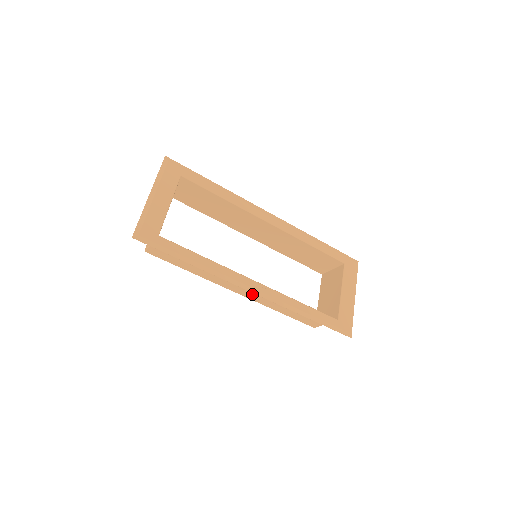
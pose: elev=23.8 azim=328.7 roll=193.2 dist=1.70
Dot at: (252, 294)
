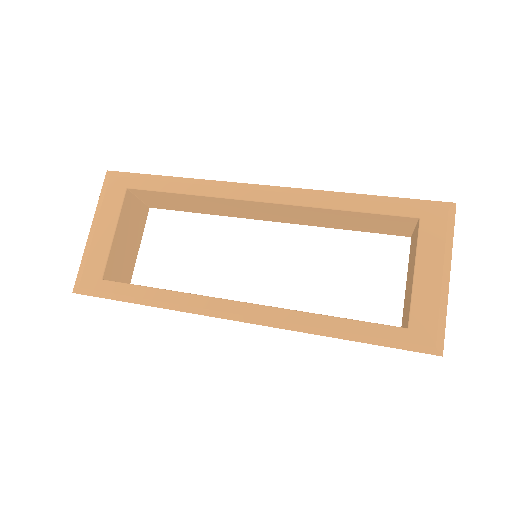
Dot at: occluded
